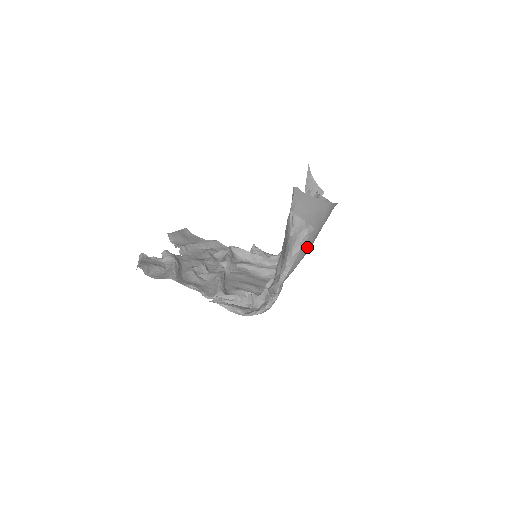
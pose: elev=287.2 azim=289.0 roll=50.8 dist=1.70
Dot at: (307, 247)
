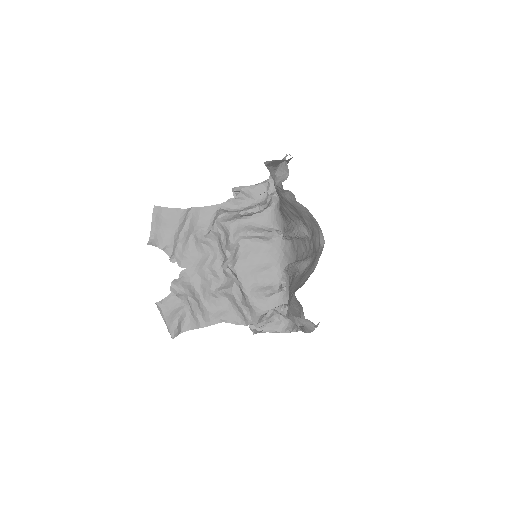
Dot at: occluded
